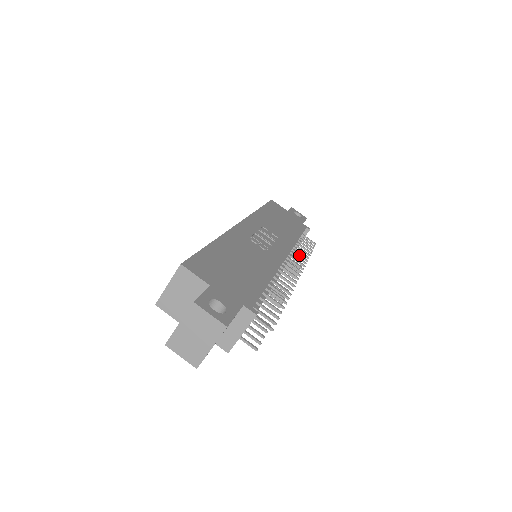
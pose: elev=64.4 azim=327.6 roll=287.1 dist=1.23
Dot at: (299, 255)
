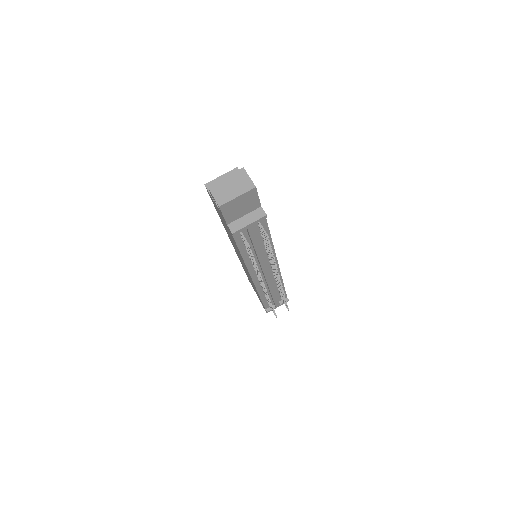
Dot at: (280, 288)
